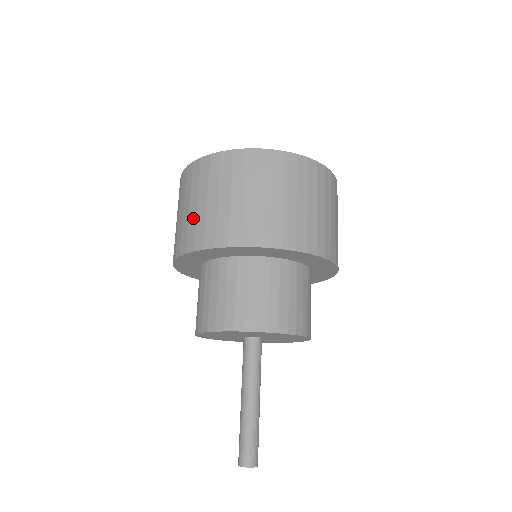
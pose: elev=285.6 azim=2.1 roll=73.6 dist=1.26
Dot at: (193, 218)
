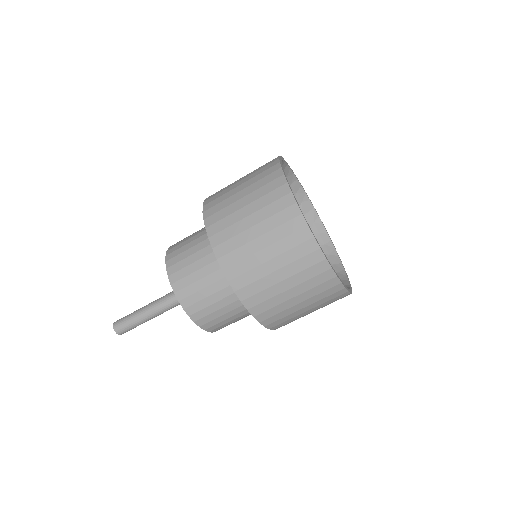
Dot at: (244, 240)
